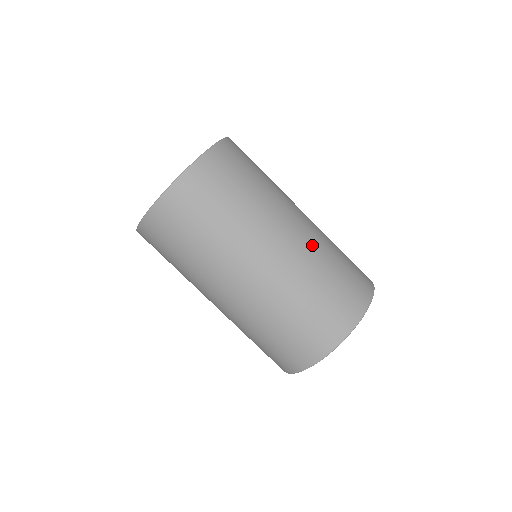
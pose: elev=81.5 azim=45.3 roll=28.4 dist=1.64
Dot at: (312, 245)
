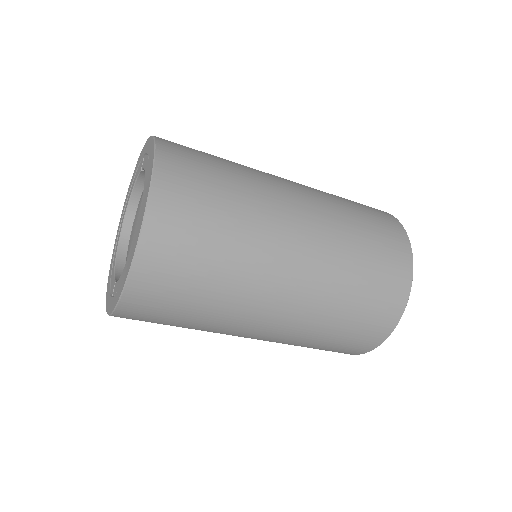
Dot at: (321, 284)
